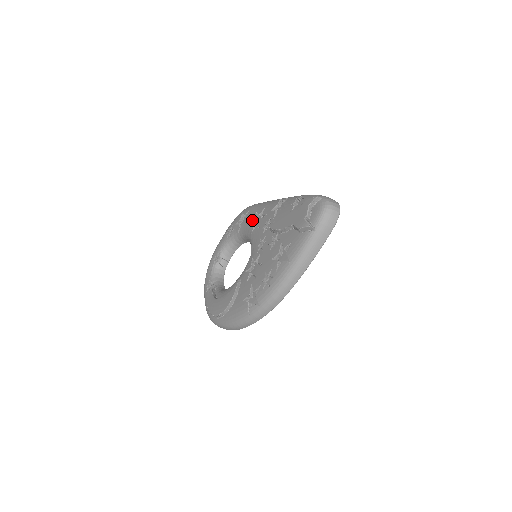
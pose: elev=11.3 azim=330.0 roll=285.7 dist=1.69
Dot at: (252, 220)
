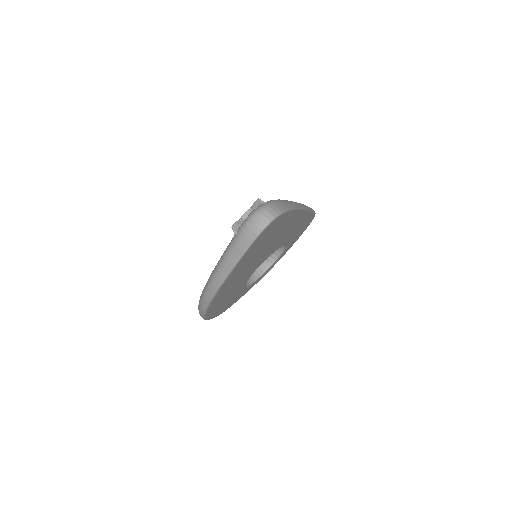
Dot at: occluded
